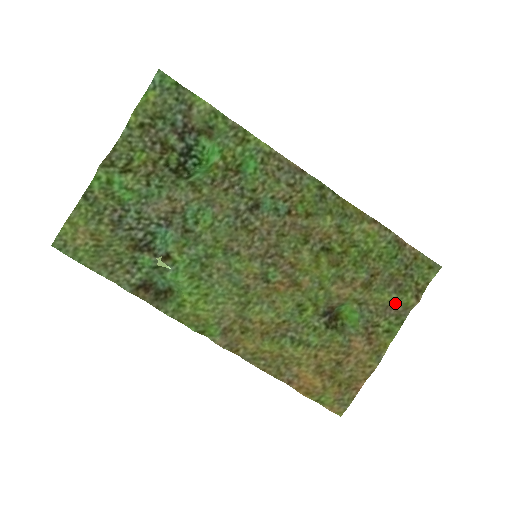
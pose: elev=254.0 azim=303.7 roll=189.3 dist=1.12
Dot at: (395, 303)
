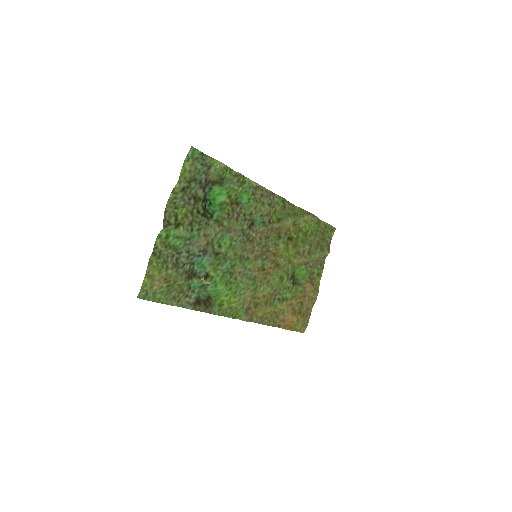
Dot at: (320, 257)
